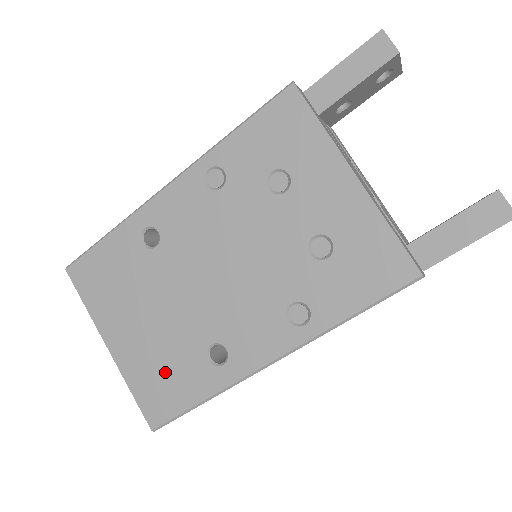
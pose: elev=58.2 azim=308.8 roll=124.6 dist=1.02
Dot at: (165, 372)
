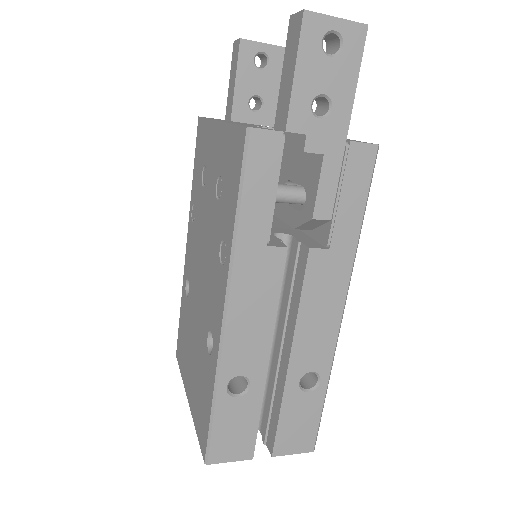
Dot at: (201, 391)
